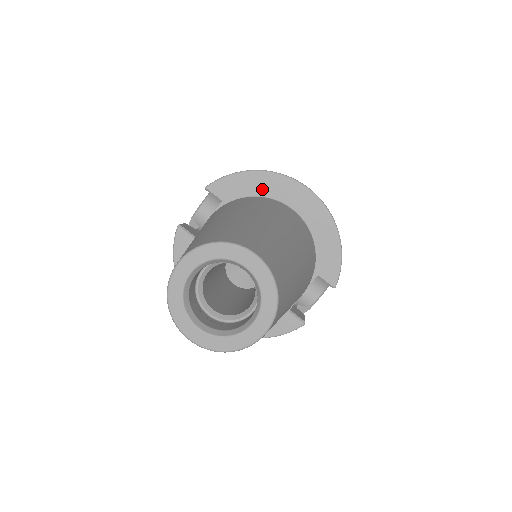
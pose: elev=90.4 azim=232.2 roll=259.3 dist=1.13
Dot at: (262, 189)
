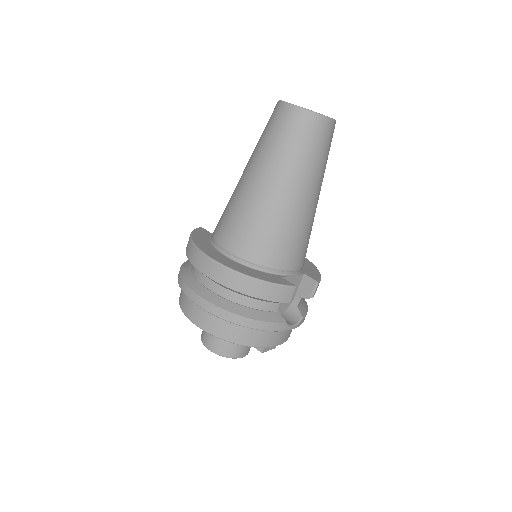
Dot at: occluded
